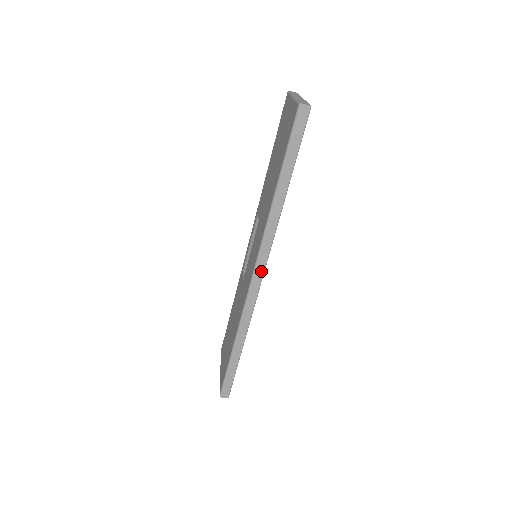
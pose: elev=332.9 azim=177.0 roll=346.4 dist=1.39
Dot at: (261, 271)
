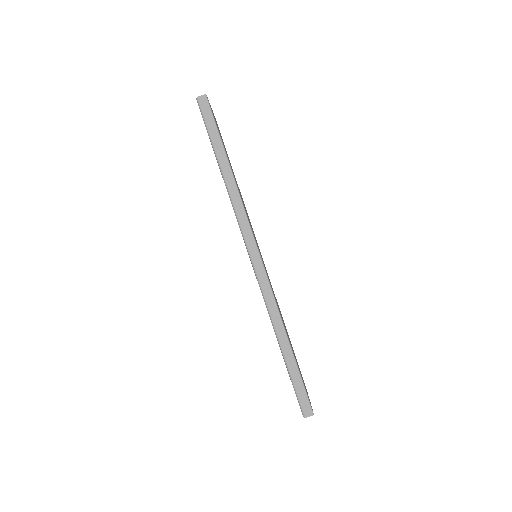
Dot at: (255, 251)
